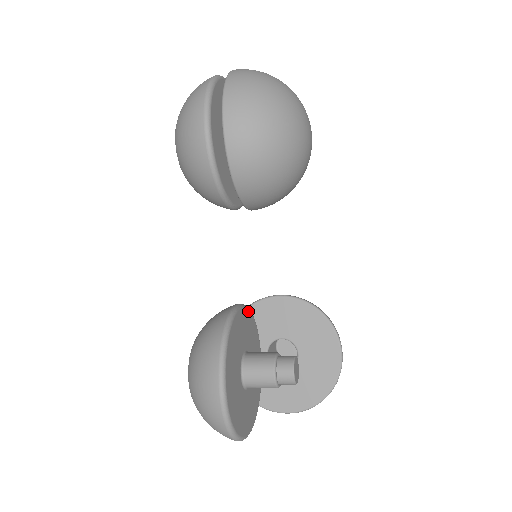
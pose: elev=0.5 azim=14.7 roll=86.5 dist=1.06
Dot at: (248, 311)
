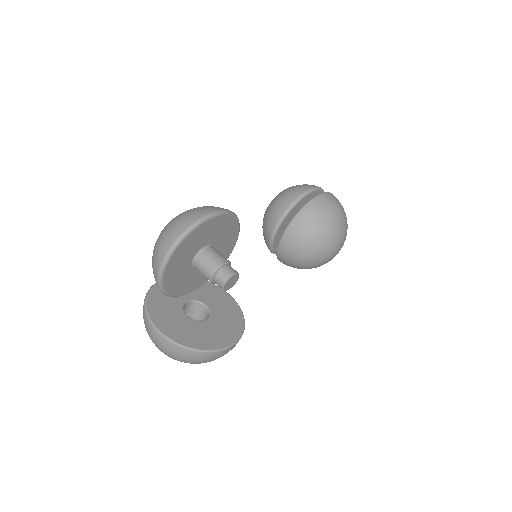
Dot at: (227, 258)
